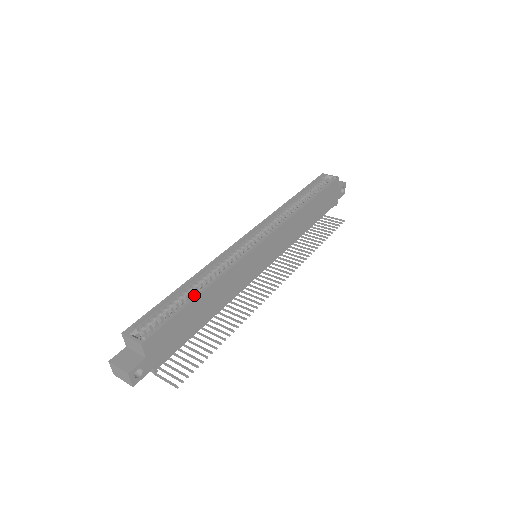
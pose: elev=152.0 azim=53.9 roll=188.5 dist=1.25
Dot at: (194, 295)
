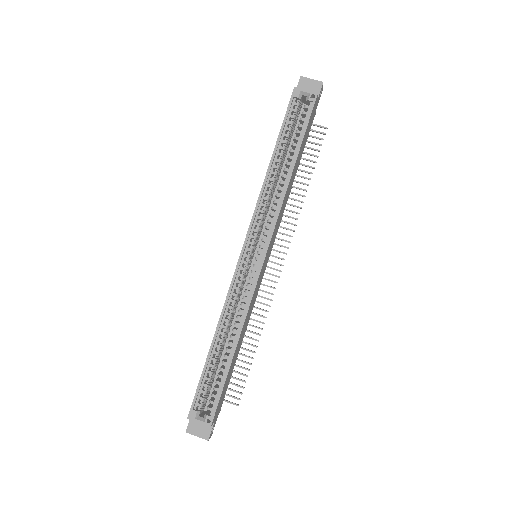
Dot at: occluded
